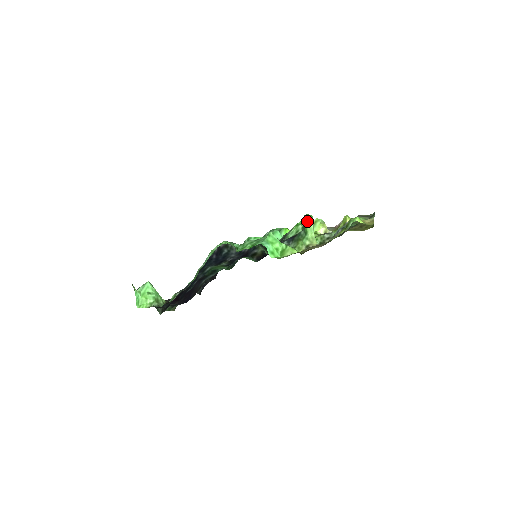
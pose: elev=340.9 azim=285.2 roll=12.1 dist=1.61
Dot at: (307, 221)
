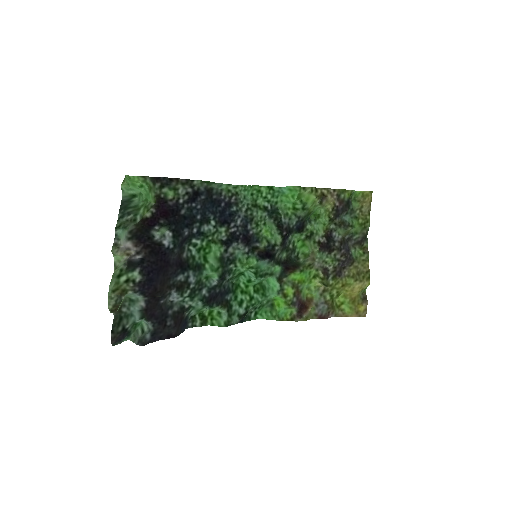
Dot at: occluded
